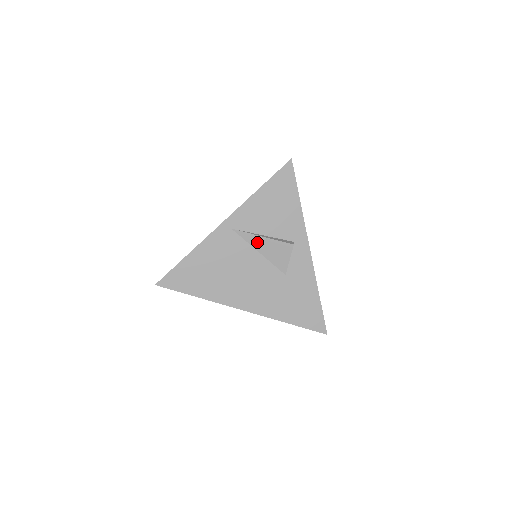
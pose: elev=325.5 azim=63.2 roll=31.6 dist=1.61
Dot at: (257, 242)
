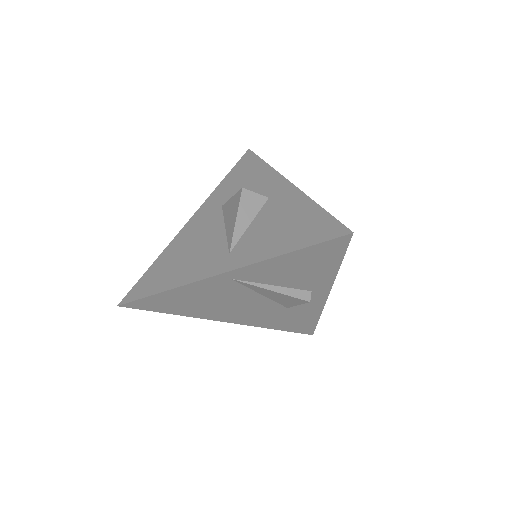
Dot at: (263, 291)
